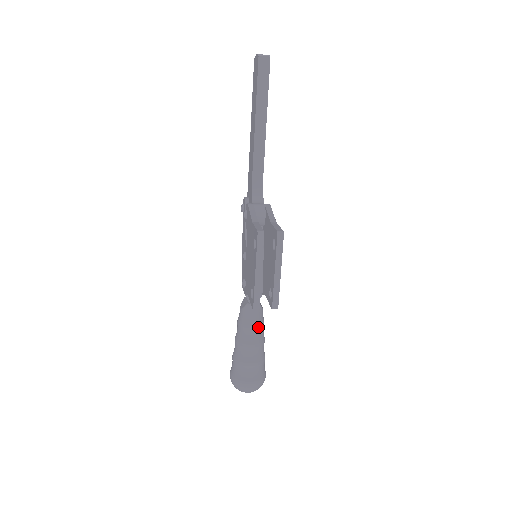
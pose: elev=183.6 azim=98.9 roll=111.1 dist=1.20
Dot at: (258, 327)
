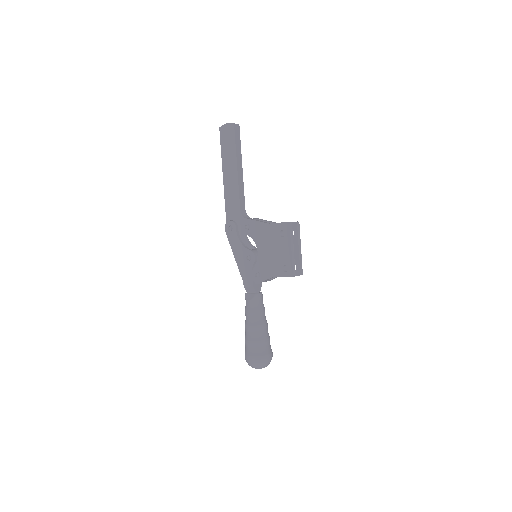
Dot at: occluded
